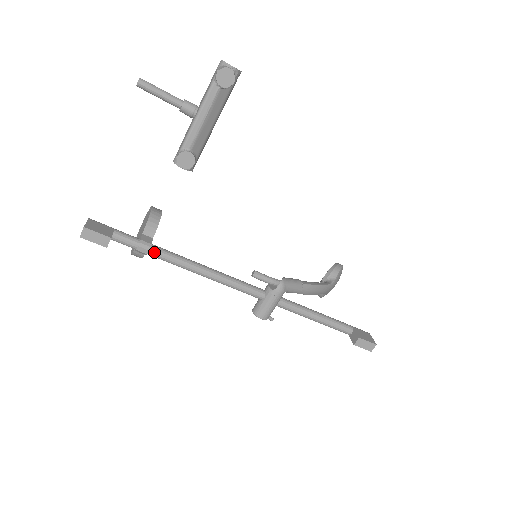
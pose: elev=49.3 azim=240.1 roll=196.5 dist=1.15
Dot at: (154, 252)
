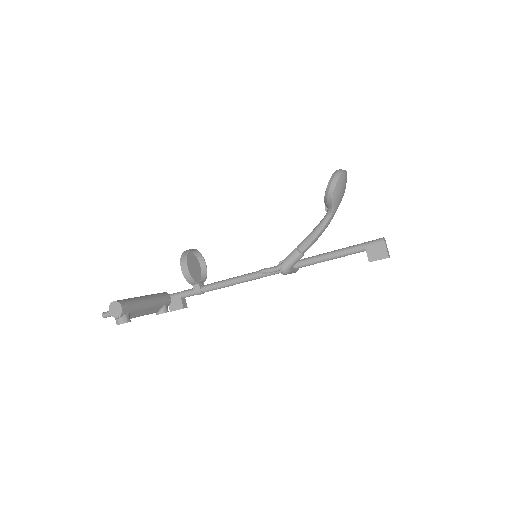
Dot at: occluded
